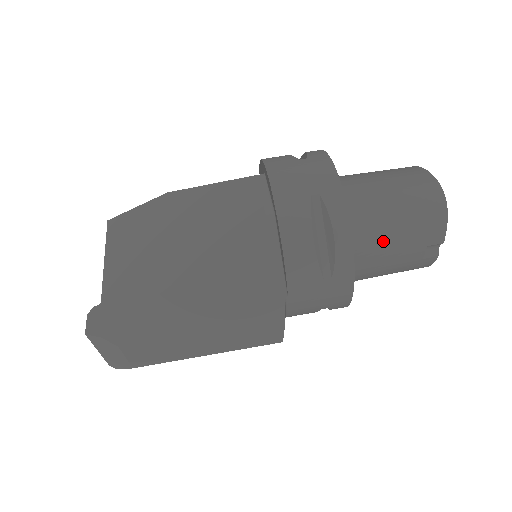
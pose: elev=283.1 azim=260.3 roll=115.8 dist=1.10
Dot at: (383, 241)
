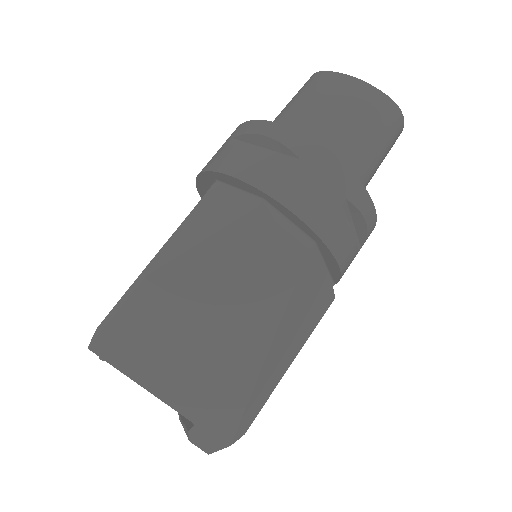
Dot at: occluded
